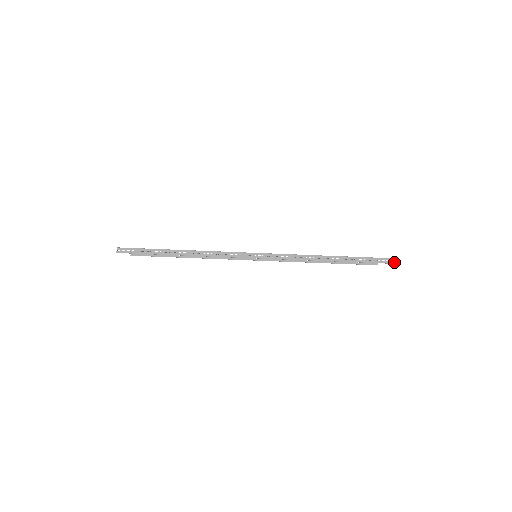
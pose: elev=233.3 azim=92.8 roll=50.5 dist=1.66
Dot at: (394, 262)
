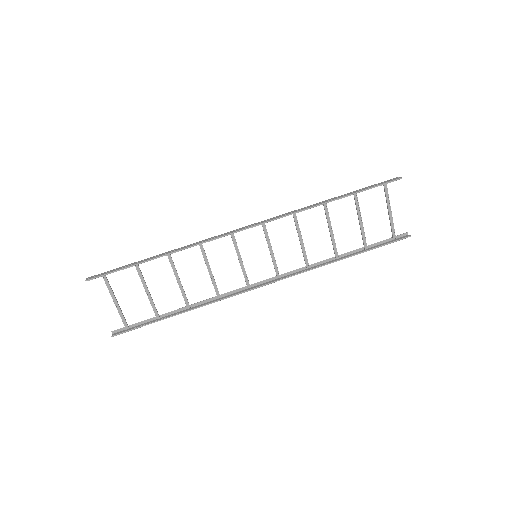
Dot at: (400, 177)
